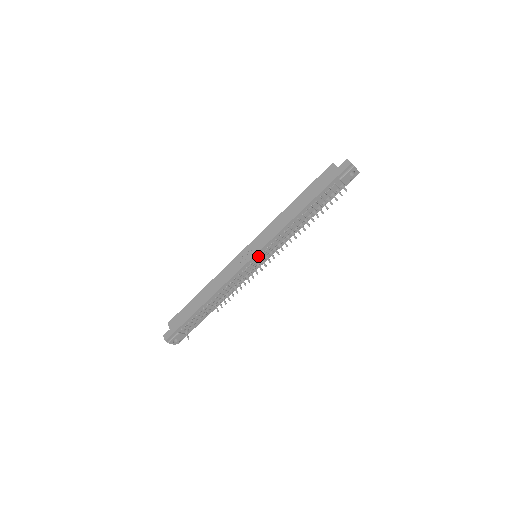
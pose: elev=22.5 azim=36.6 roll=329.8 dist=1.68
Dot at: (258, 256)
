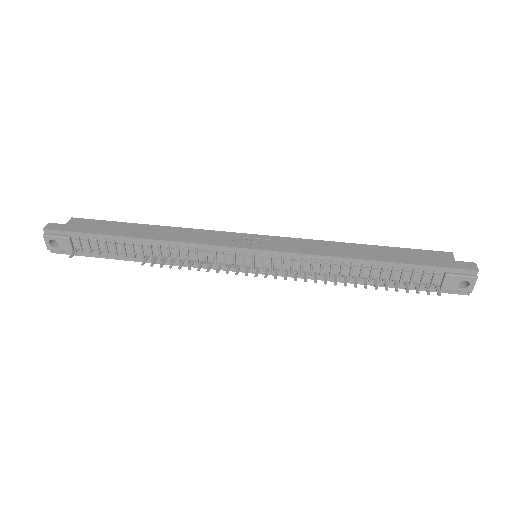
Dot at: (261, 255)
